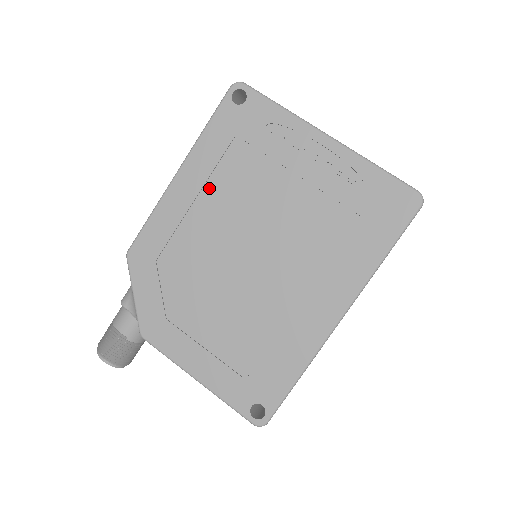
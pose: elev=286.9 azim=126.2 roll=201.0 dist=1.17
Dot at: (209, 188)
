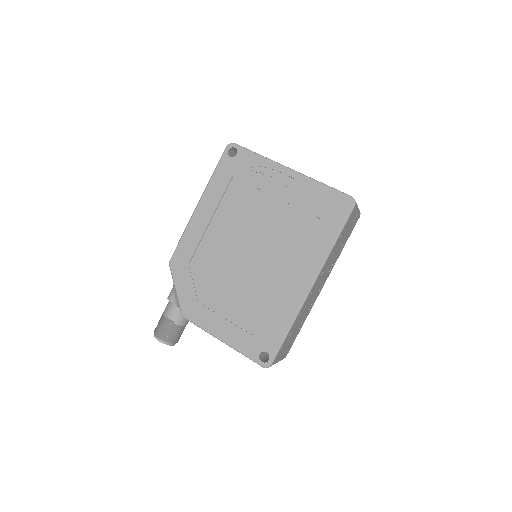
Dot at: (219, 212)
